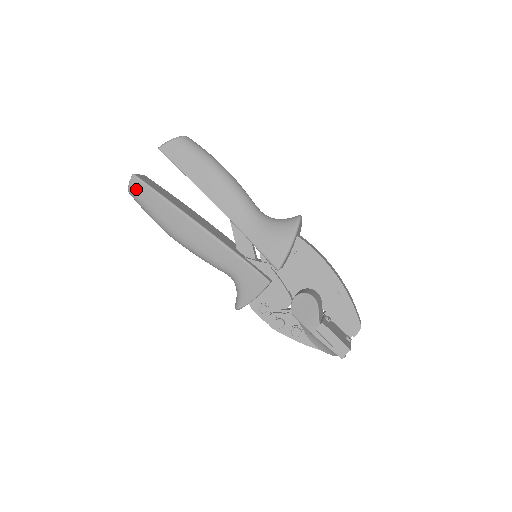
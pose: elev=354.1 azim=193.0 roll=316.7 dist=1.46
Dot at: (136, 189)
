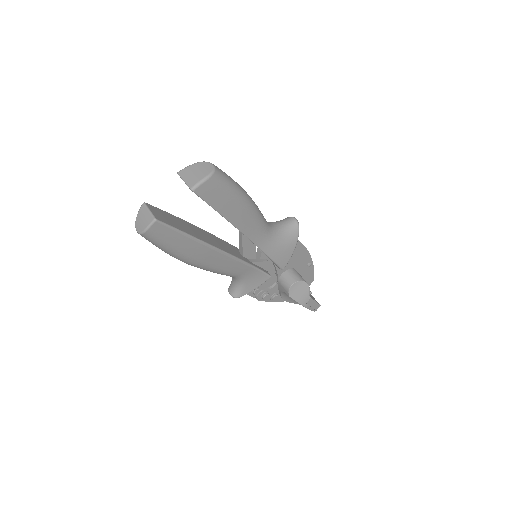
Dot at: (157, 233)
